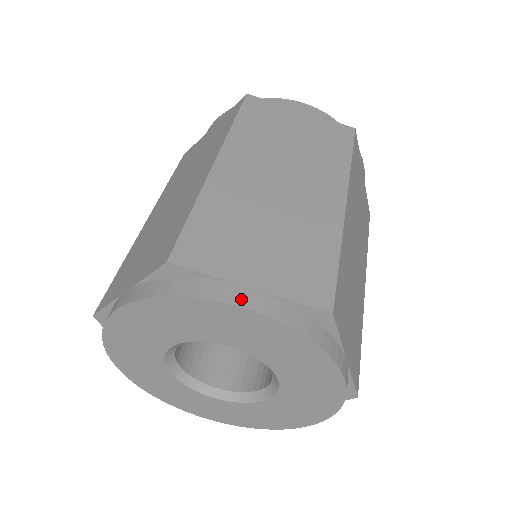
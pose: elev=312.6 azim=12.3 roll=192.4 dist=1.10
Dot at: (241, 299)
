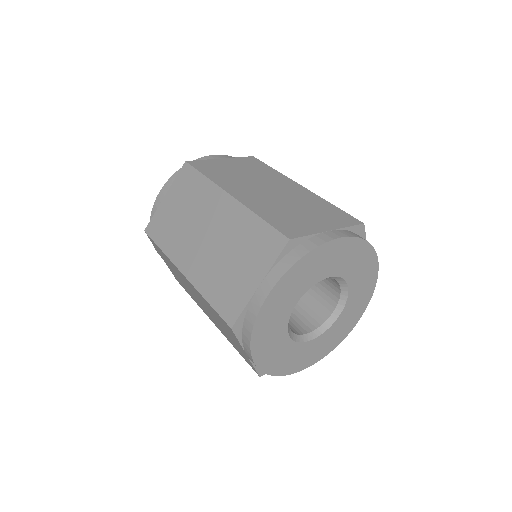
Dot at: (334, 236)
